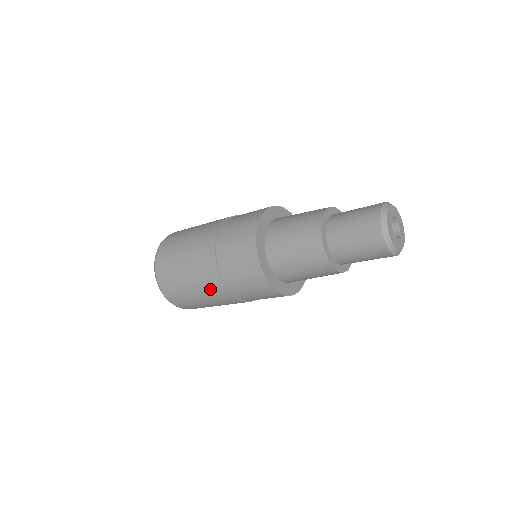
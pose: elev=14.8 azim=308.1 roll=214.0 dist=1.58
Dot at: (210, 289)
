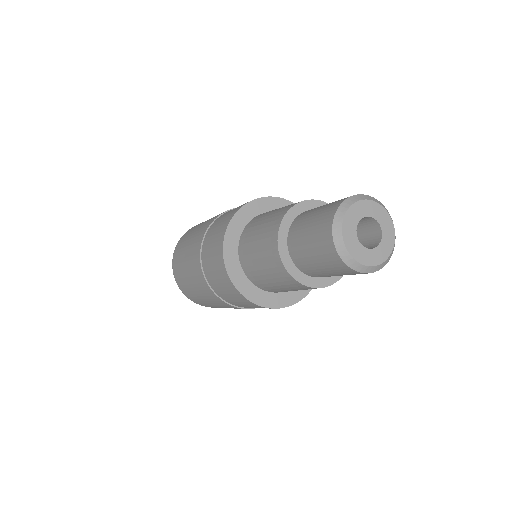
Dot at: occluded
